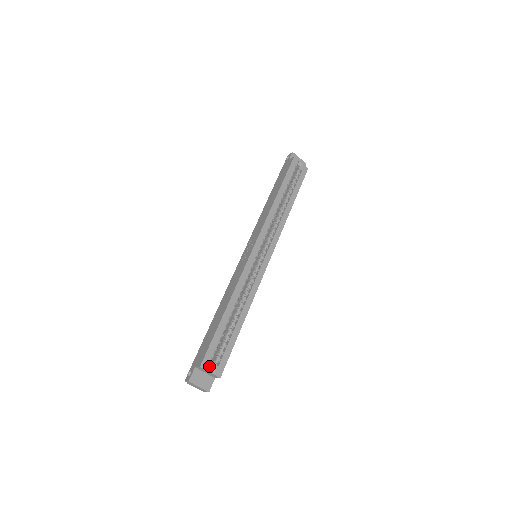
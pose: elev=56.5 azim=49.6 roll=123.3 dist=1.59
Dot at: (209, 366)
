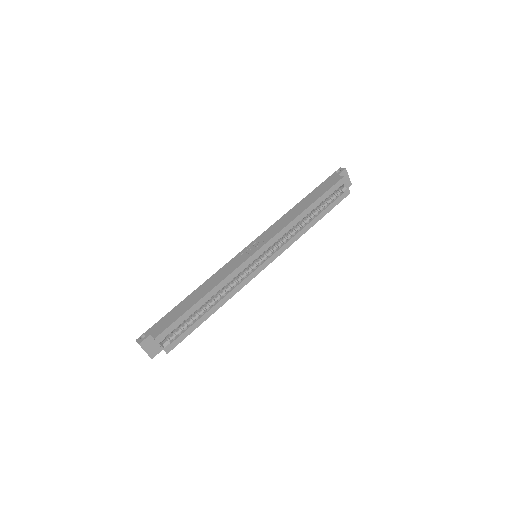
Dot at: (163, 340)
